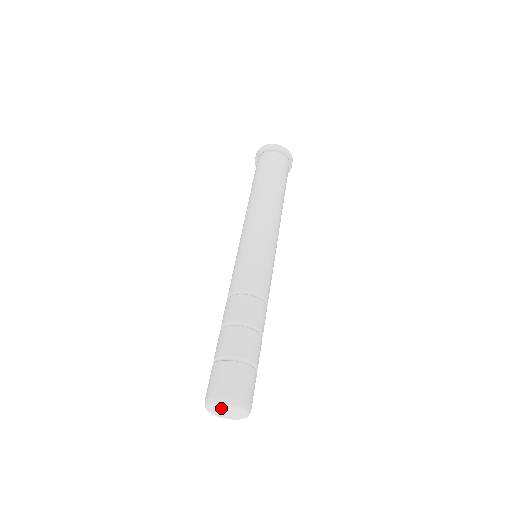
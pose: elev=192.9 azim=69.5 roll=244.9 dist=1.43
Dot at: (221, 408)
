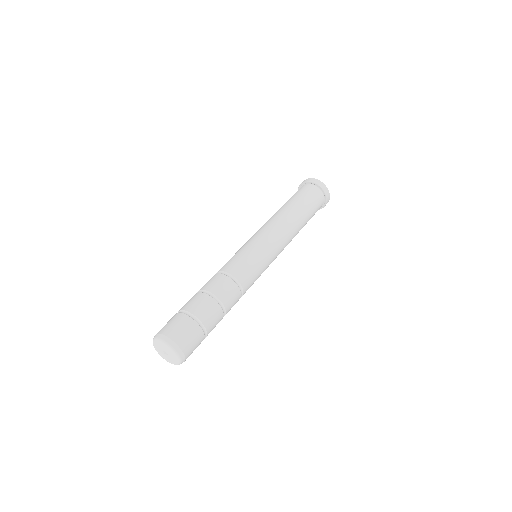
Dot at: (163, 345)
